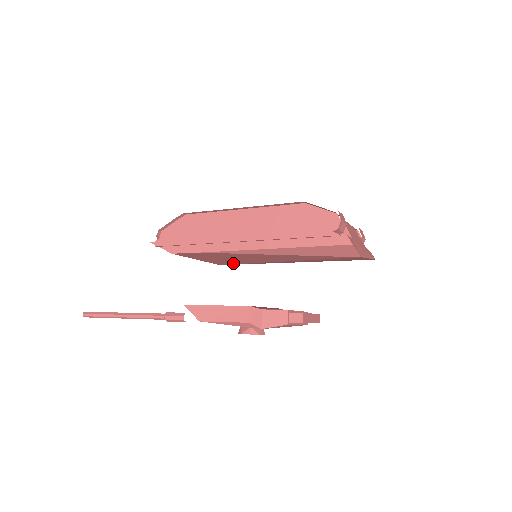
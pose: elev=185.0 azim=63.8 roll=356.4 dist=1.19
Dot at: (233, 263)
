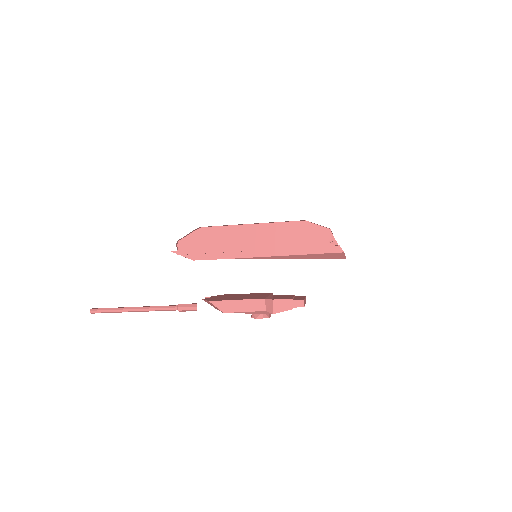
Dot at: occluded
